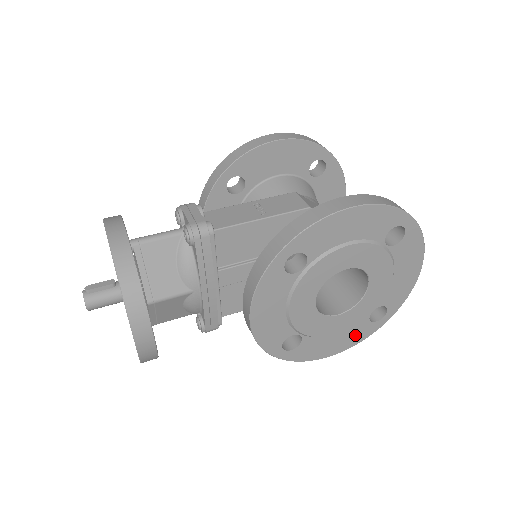
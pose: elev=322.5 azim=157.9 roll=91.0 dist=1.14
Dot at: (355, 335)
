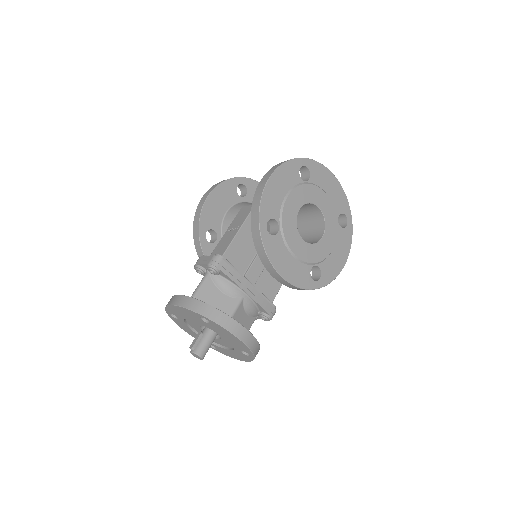
Dot at: (344, 243)
